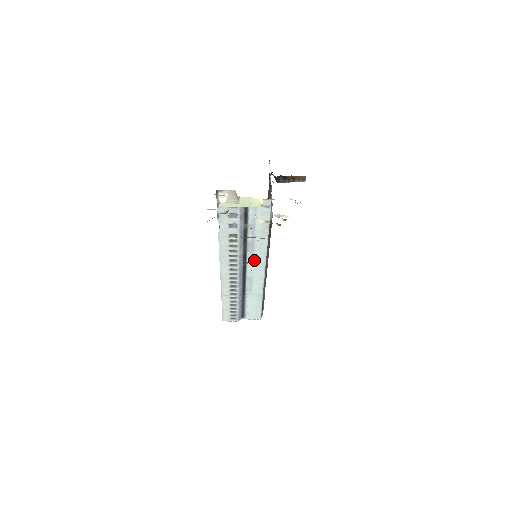
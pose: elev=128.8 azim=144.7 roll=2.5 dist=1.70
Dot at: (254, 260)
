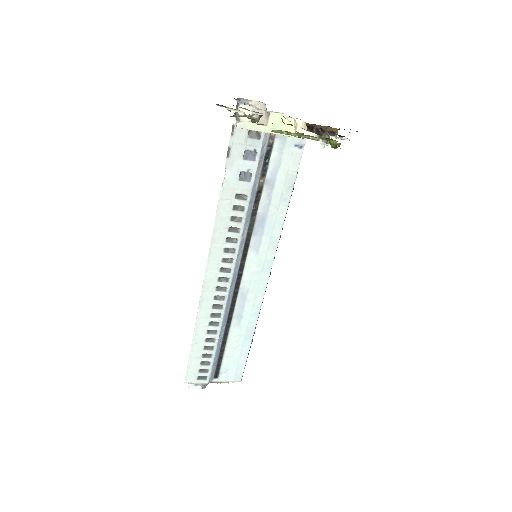
Dot at: (258, 254)
